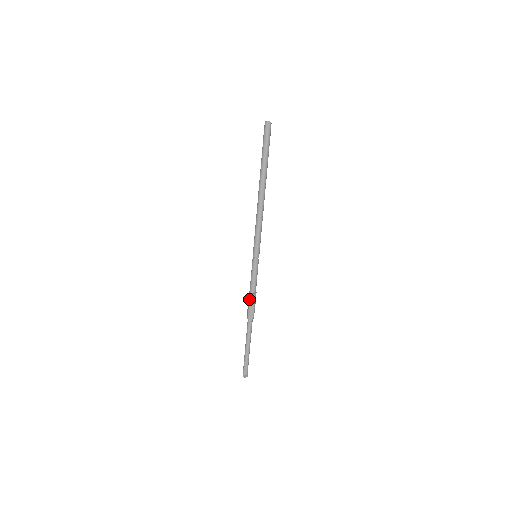
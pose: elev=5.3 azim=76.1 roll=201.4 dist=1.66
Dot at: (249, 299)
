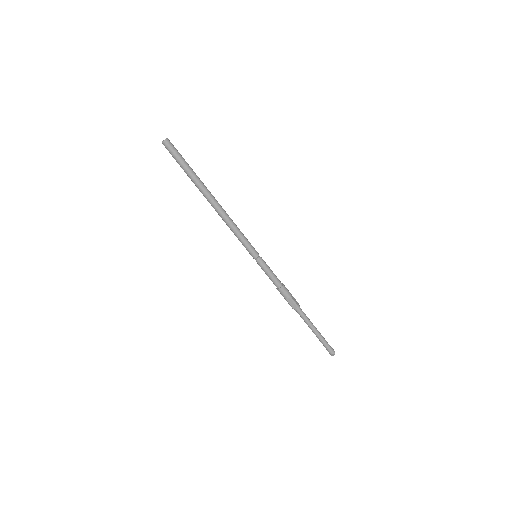
Dot at: occluded
